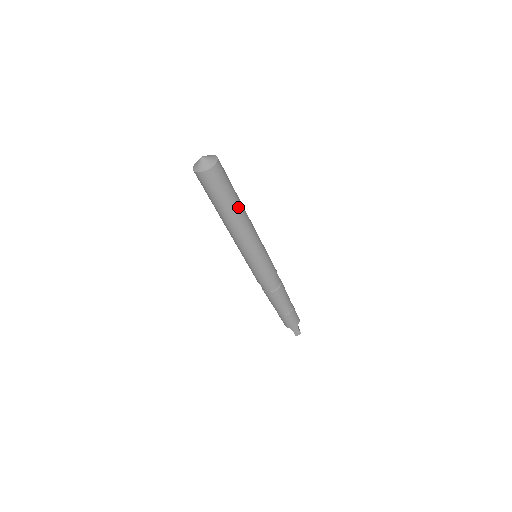
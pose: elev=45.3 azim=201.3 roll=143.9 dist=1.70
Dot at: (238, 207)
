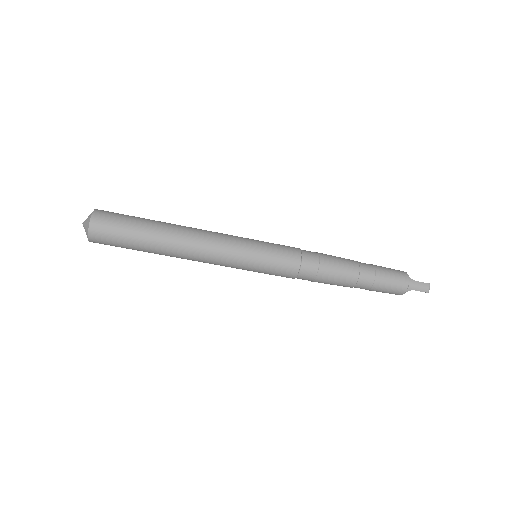
Dot at: (164, 227)
